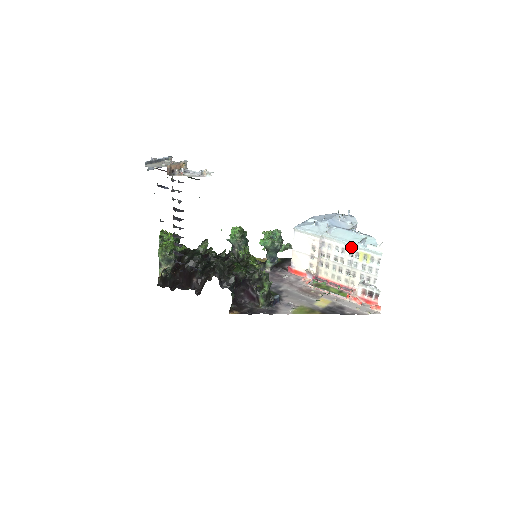
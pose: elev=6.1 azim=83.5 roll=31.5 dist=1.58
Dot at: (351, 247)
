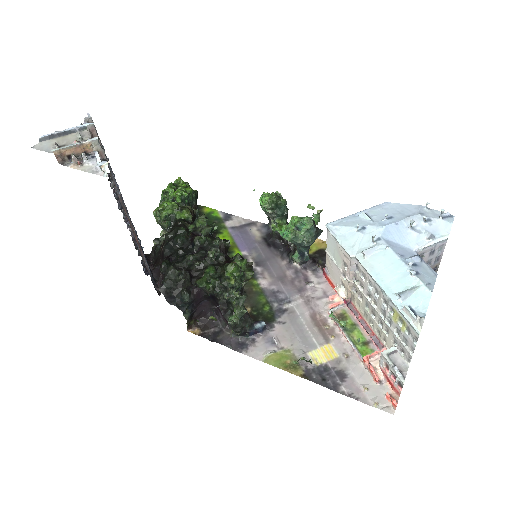
Dot at: (385, 295)
